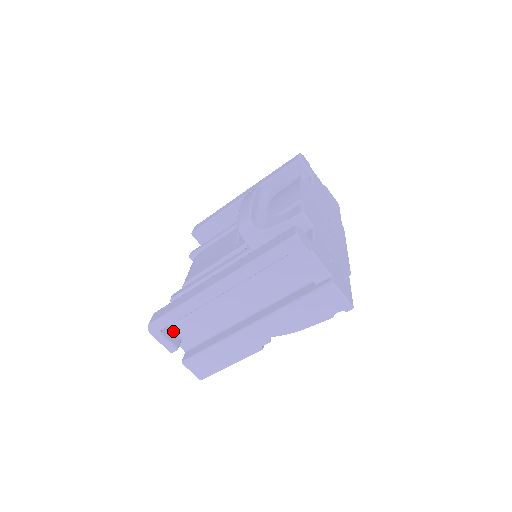
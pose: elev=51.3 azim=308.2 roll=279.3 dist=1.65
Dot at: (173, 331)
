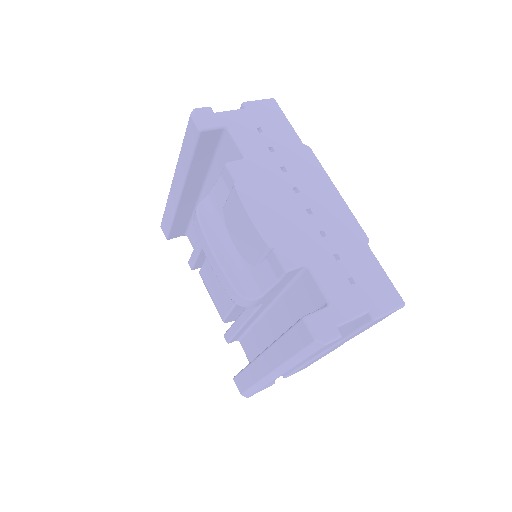
Dot at: occluded
